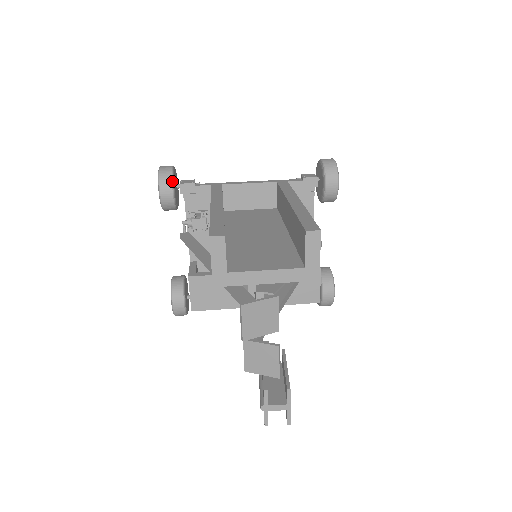
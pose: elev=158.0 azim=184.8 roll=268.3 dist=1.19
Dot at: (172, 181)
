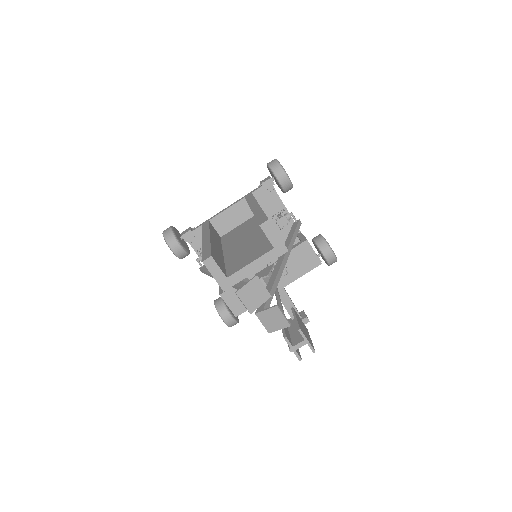
Dot at: (175, 237)
